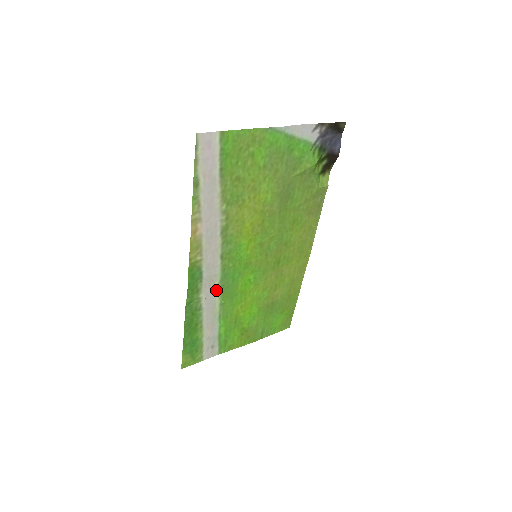
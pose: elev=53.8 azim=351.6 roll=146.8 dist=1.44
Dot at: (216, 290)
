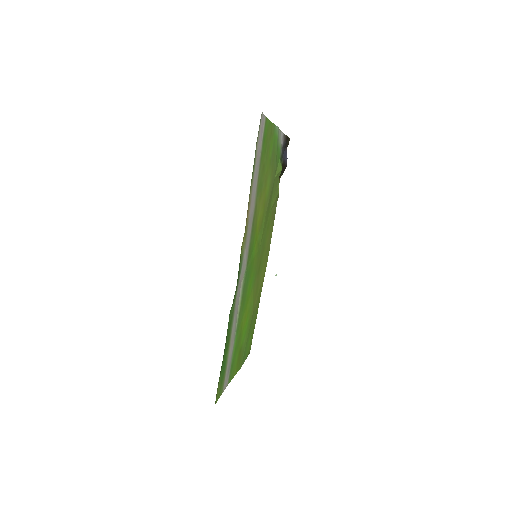
Dot at: (240, 293)
